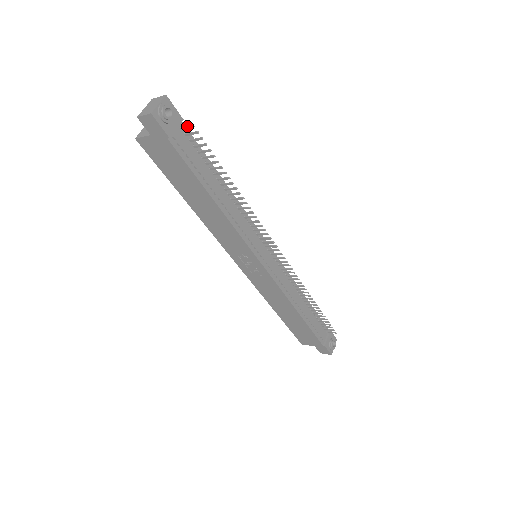
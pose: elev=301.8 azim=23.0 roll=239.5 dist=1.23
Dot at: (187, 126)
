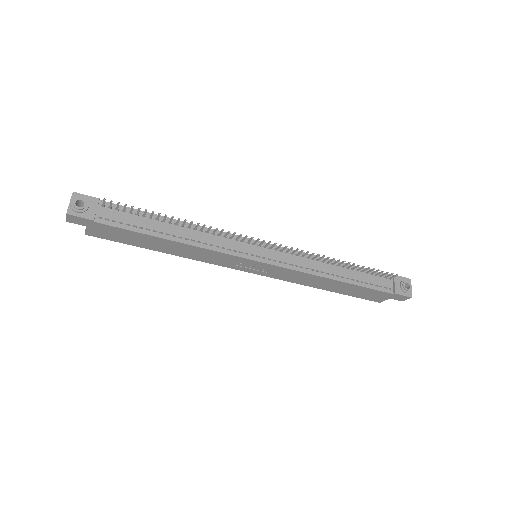
Dot at: occluded
